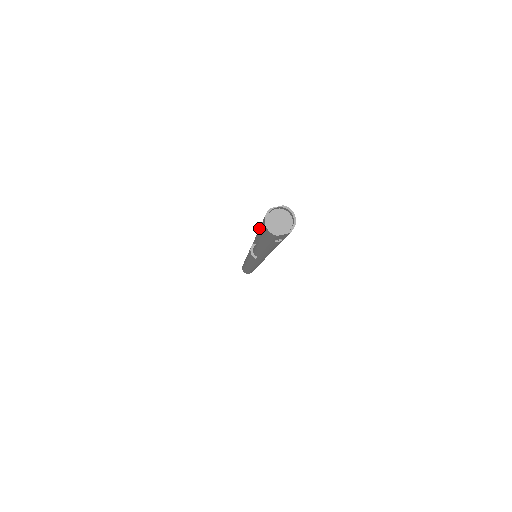
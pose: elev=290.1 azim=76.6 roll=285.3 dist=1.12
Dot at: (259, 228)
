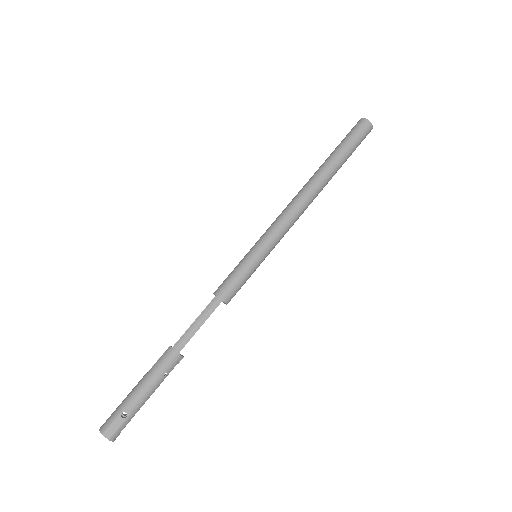
Dot at: (133, 390)
